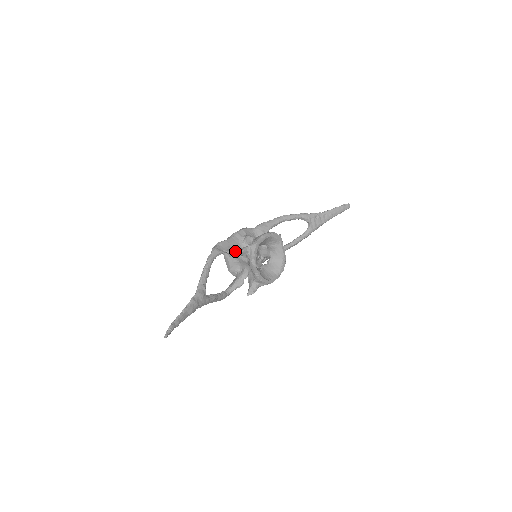
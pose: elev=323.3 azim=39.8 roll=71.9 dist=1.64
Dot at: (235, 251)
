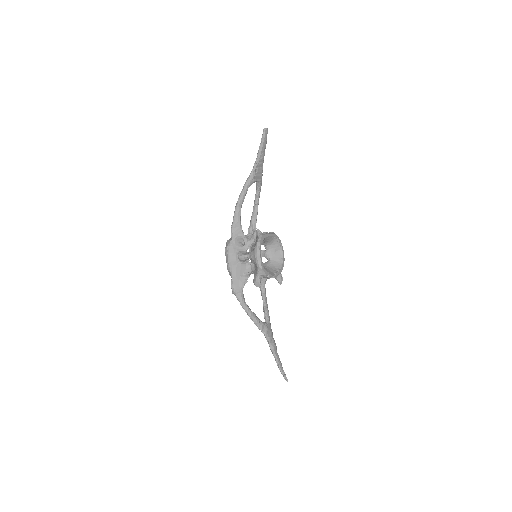
Dot at: (247, 278)
